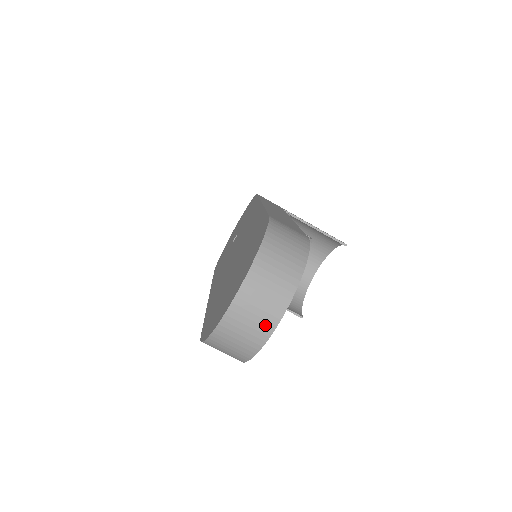
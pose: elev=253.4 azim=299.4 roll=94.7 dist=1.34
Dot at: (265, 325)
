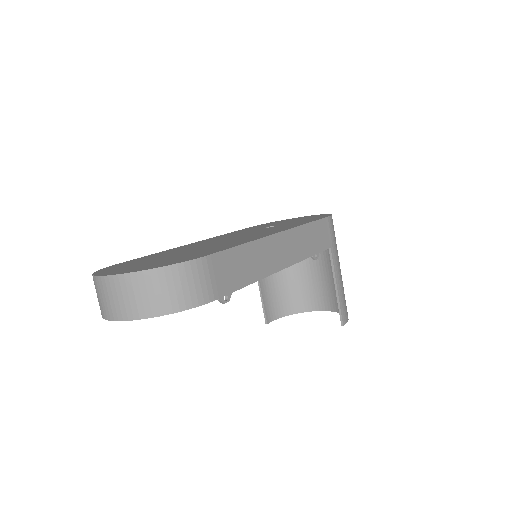
Dot at: (110, 311)
